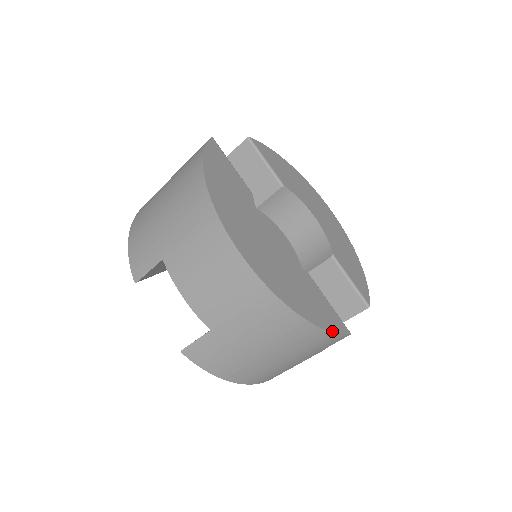
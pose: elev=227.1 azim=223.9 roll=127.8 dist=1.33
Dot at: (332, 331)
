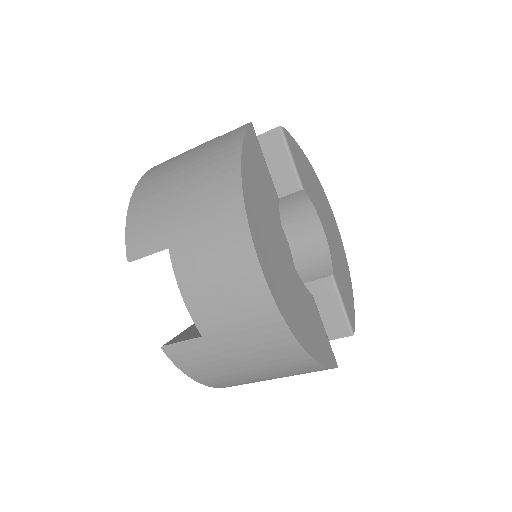
Dot at: (325, 365)
